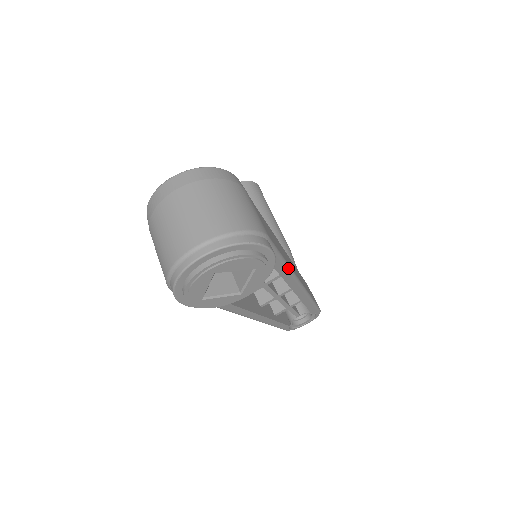
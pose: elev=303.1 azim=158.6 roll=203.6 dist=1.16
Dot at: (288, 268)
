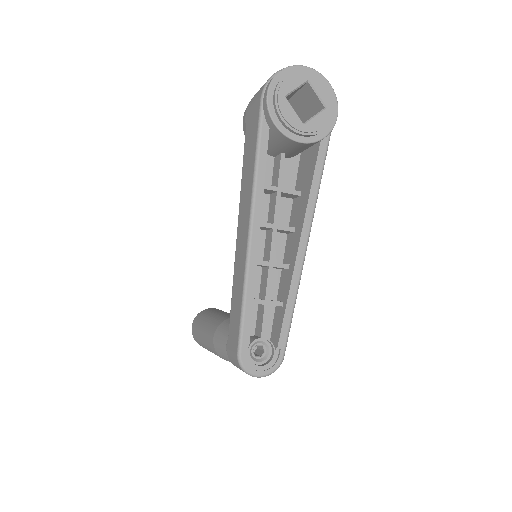
Dot at: (320, 182)
